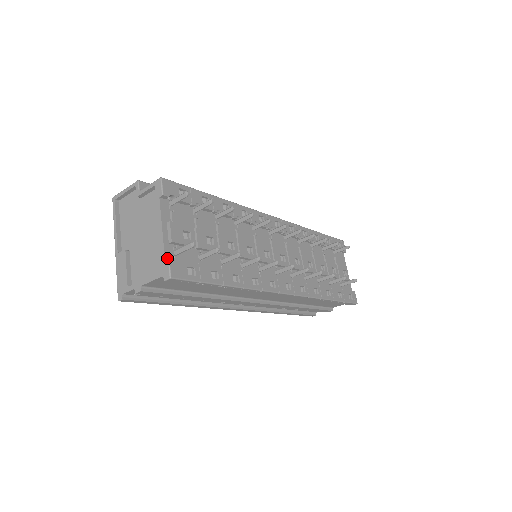
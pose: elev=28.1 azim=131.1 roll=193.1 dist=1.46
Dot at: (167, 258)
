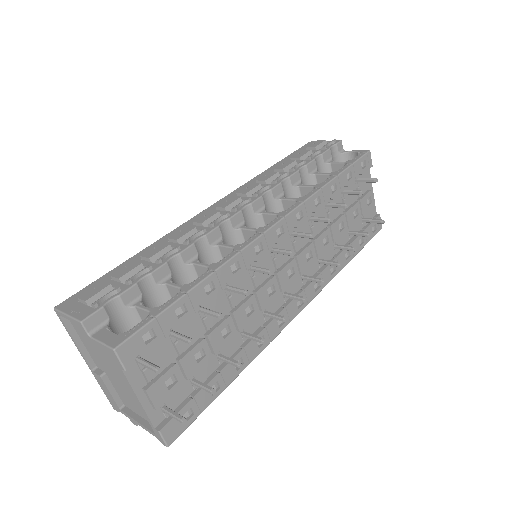
Dot at: (157, 431)
